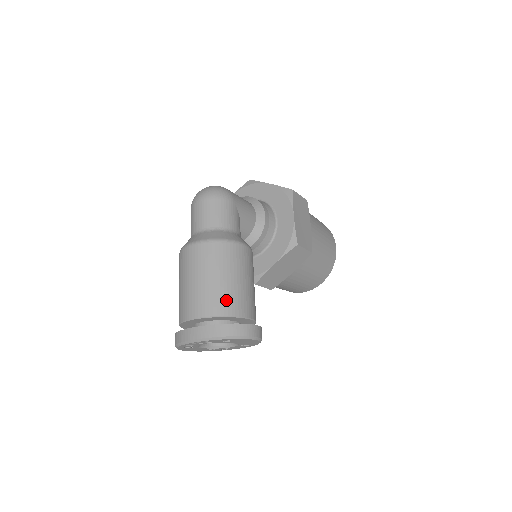
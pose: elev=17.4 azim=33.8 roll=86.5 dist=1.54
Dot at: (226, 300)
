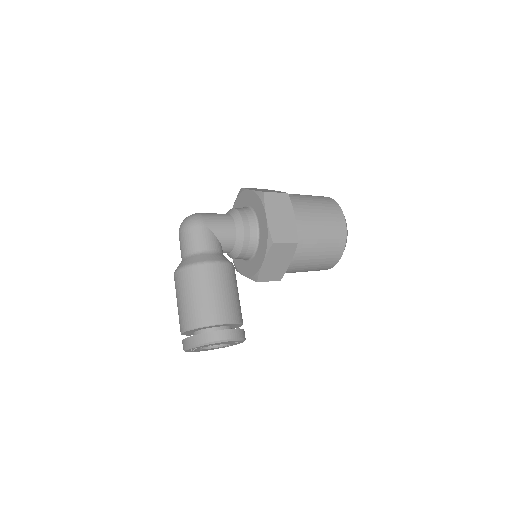
Dot at: (199, 314)
